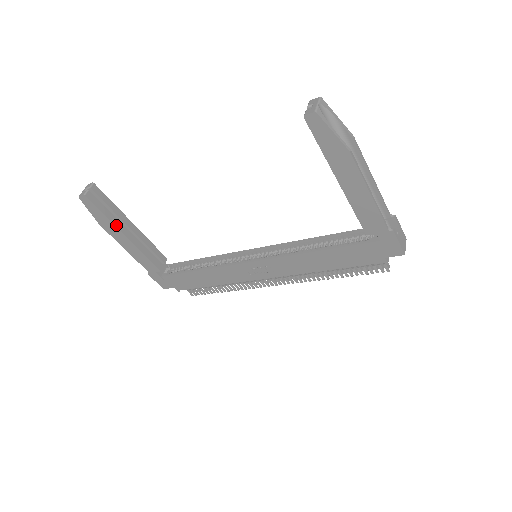
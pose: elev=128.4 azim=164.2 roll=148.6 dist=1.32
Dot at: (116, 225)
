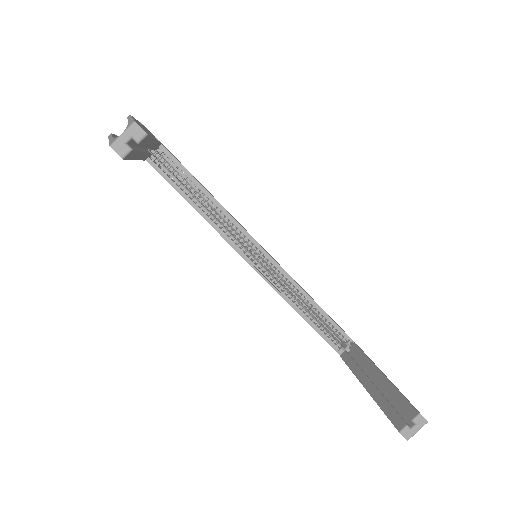
Dot at: (135, 158)
